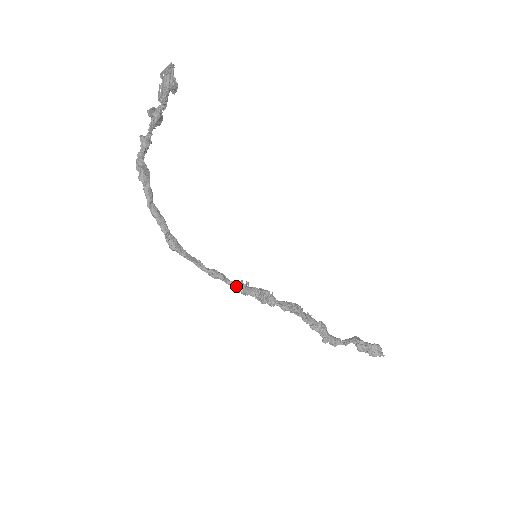
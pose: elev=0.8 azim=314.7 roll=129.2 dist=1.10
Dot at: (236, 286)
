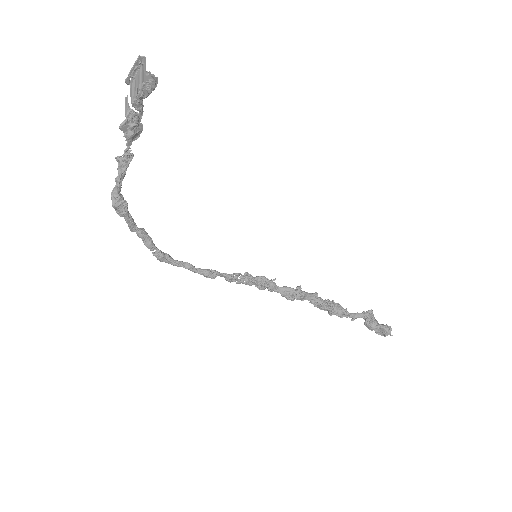
Dot at: (230, 280)
